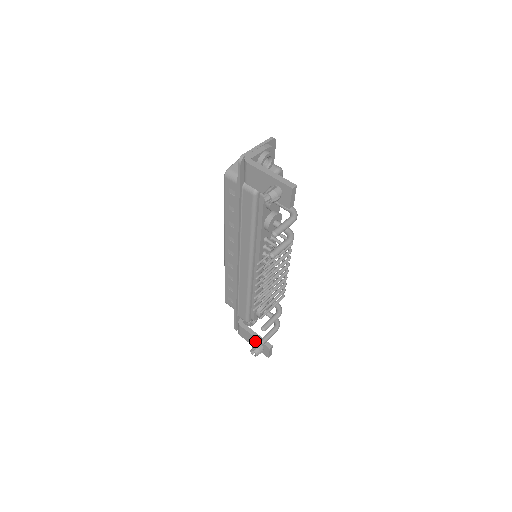
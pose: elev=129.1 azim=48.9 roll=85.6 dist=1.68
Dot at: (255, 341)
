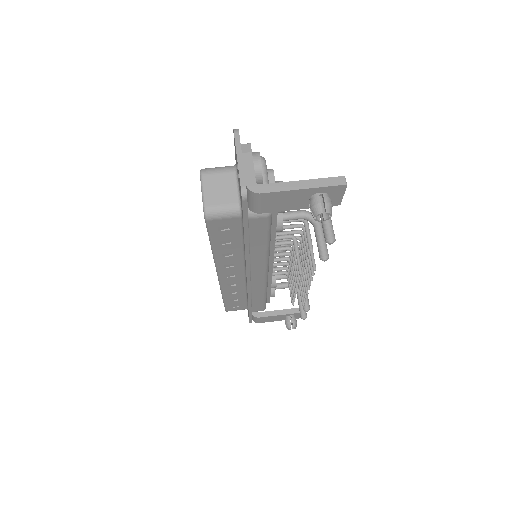
Dot at: (282, 317)
